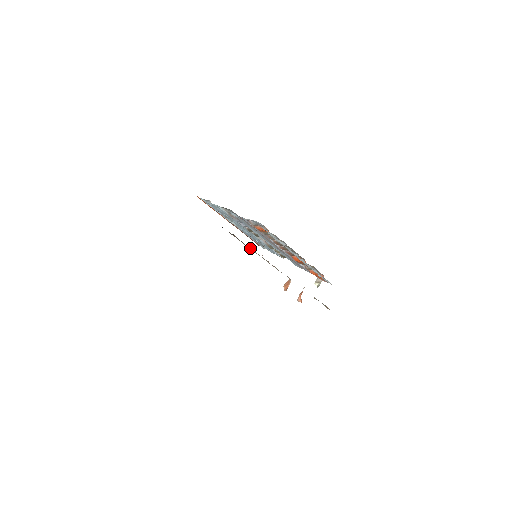
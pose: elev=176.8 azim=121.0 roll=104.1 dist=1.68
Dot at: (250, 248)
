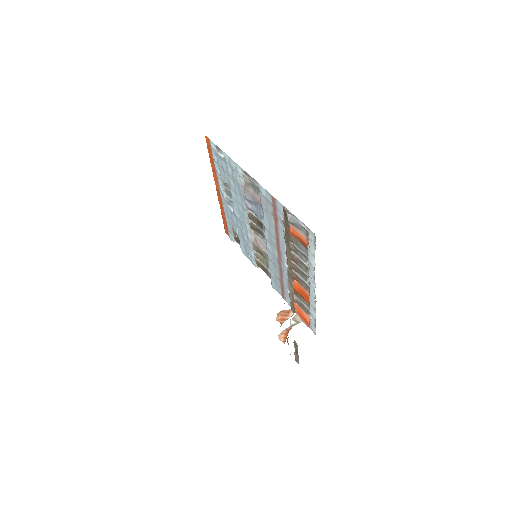
Dot at: (290, 253)
